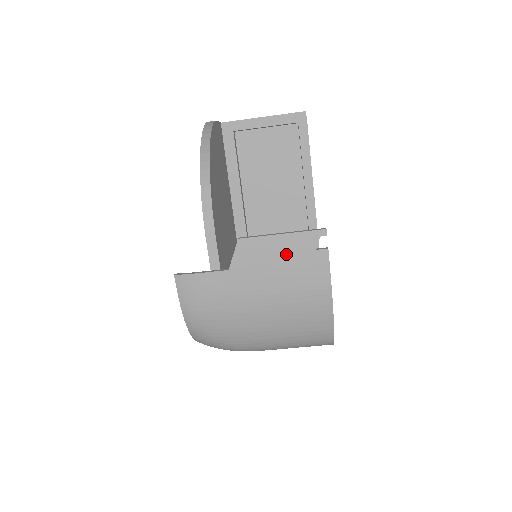
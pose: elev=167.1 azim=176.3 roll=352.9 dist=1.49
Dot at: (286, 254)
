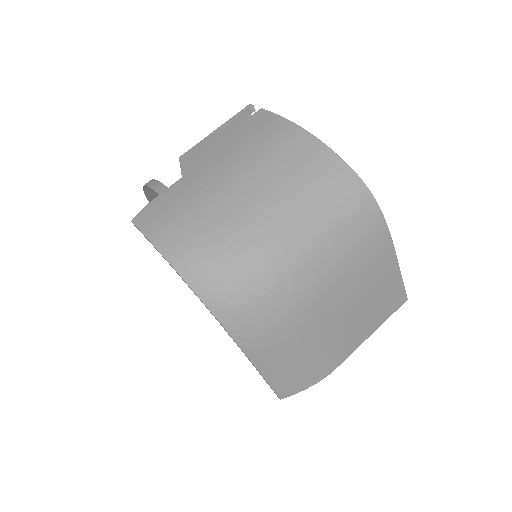
Dot at: (228, 134)
